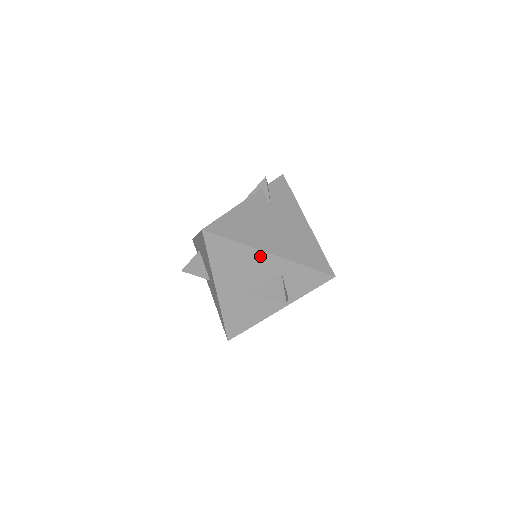
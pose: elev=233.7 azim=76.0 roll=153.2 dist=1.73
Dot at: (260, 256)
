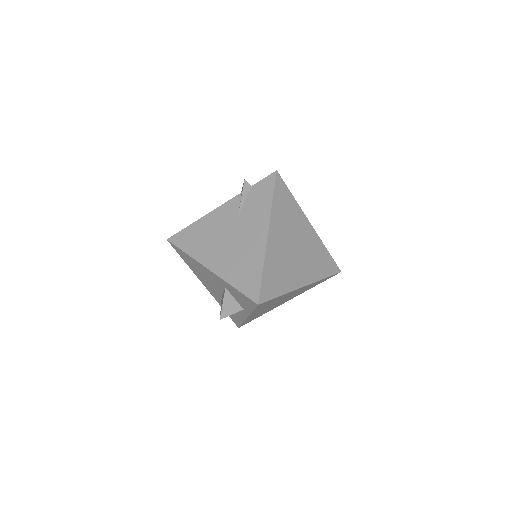
Dot at: (205, 269)
